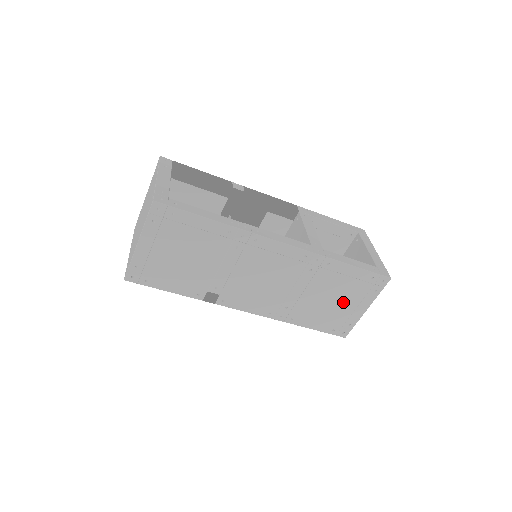
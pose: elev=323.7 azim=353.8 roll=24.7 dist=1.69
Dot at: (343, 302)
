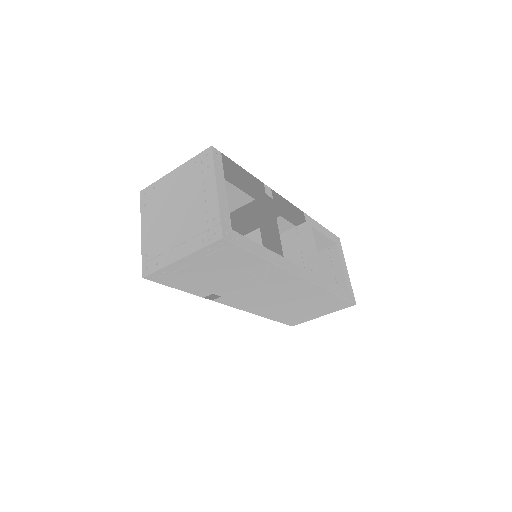
Dot at: (311, 311)
